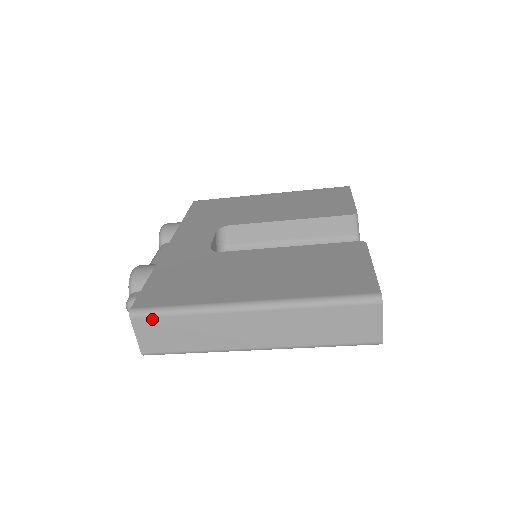
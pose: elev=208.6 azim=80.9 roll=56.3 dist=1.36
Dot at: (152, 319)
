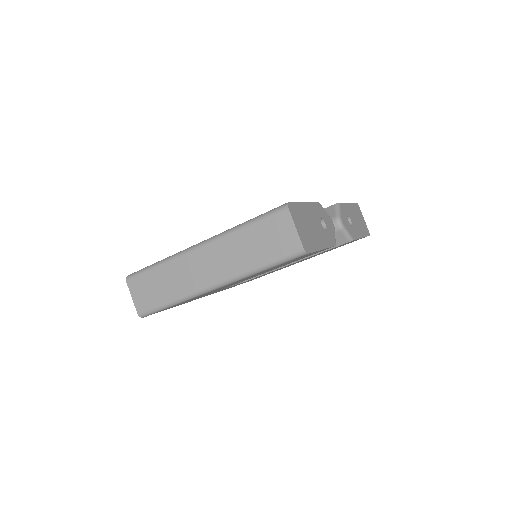
Dot at: (139, 278)
